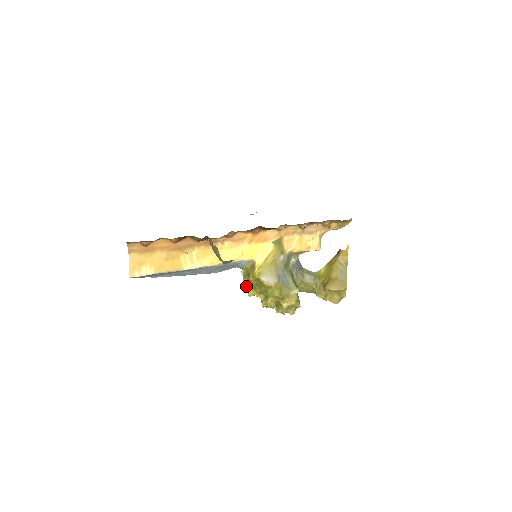
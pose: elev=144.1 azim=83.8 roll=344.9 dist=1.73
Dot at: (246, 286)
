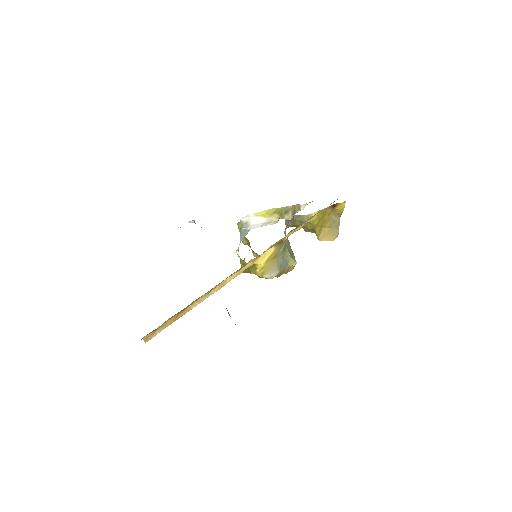
Dot at: (245, 272)
